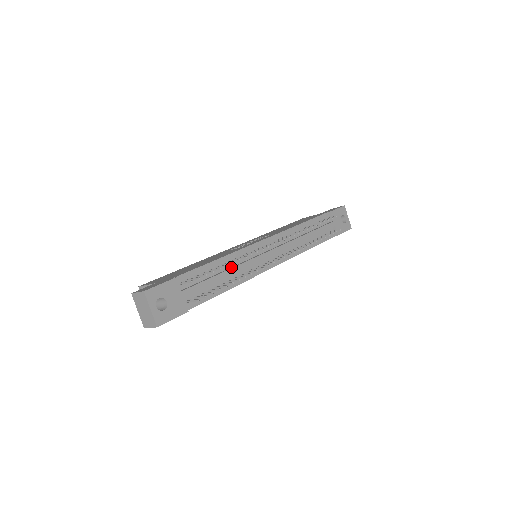
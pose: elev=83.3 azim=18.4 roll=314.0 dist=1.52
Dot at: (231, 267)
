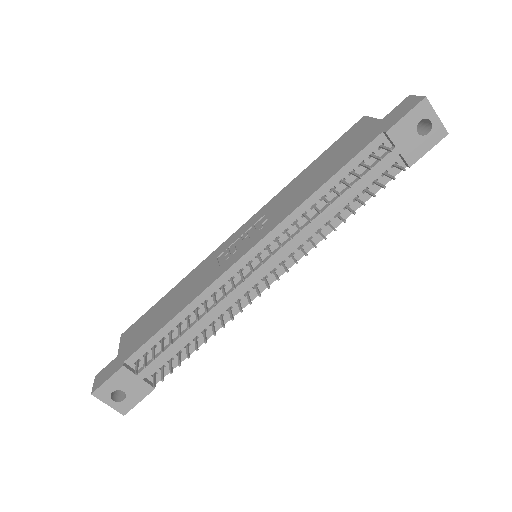
Dot at: (200, 315)
